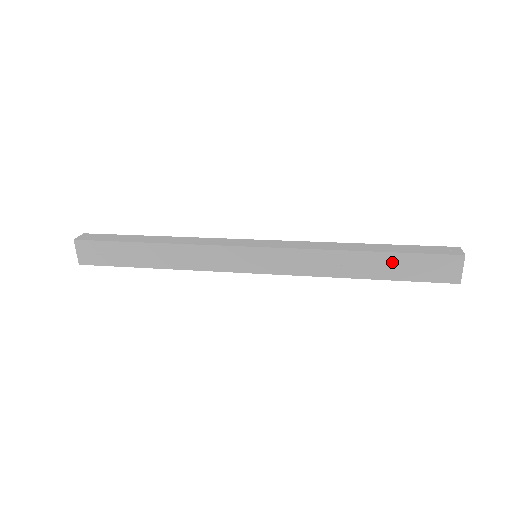
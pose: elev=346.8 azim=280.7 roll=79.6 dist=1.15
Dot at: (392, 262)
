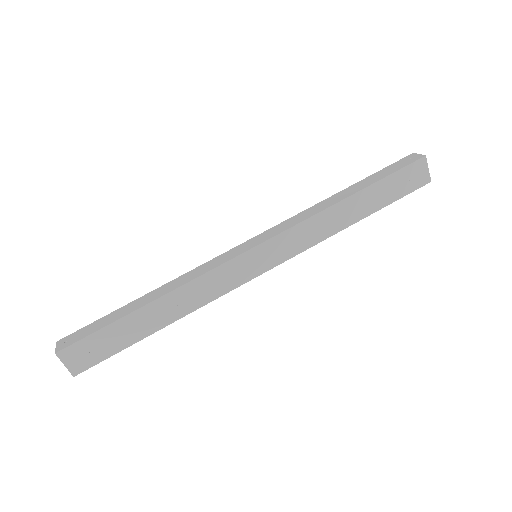
Dot at: (375, 193)
